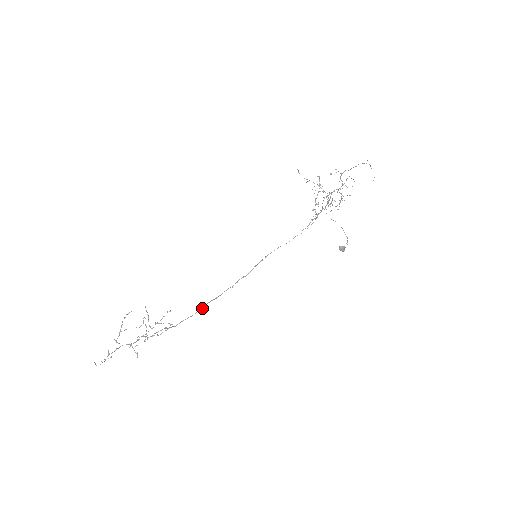
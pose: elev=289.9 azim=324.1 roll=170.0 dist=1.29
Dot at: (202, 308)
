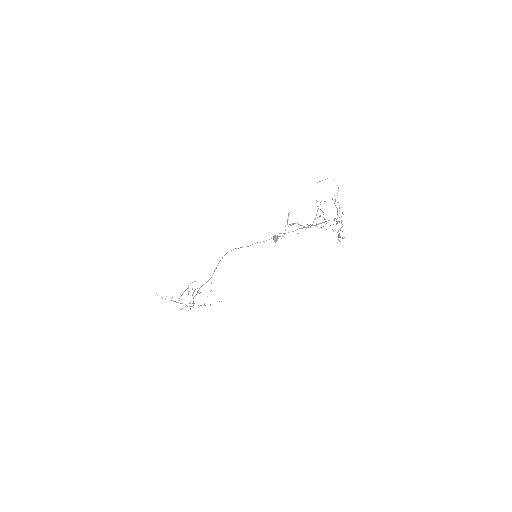
Dot at: (209, 279)
